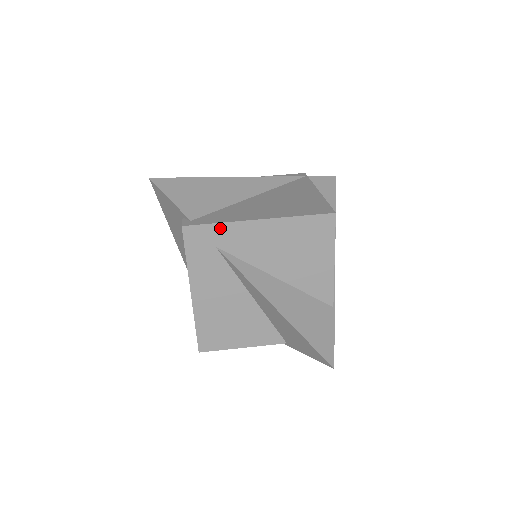
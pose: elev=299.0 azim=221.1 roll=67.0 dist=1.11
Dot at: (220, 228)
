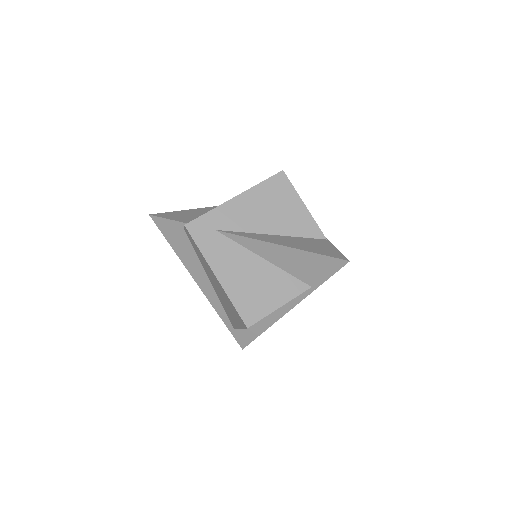
Dot at: (211, 215)
